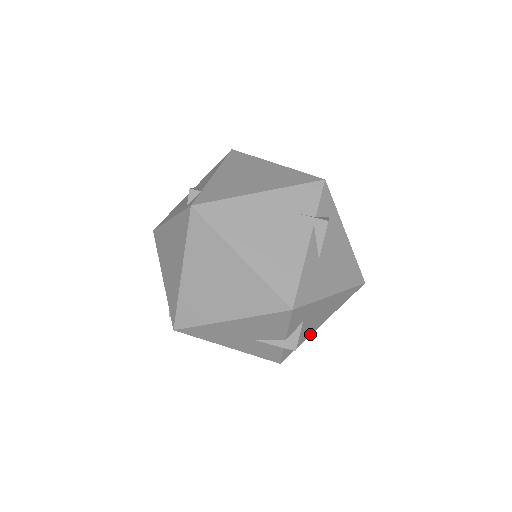
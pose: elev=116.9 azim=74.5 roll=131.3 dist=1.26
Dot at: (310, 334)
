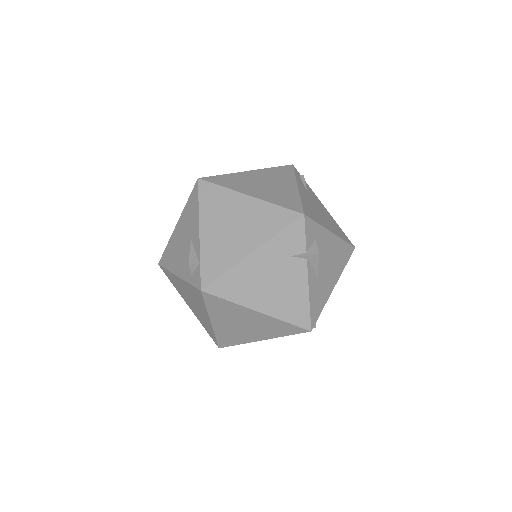
Dot at: occluded
